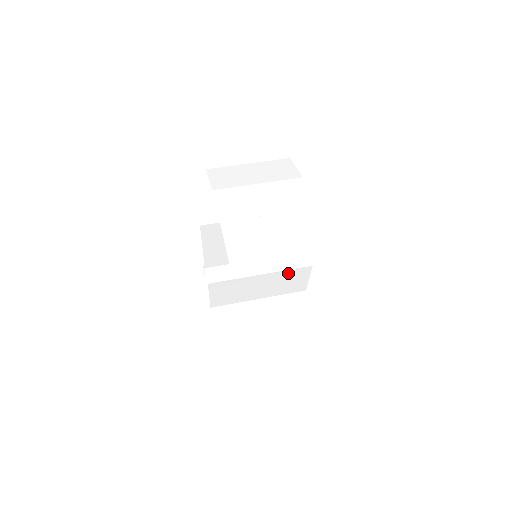
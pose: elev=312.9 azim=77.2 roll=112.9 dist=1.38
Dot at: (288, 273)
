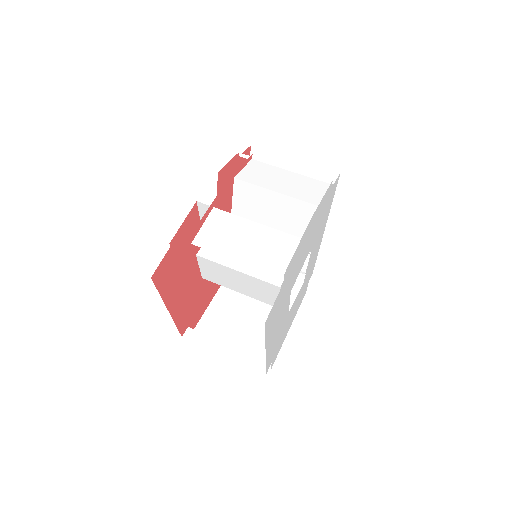
Dot at: (268, 285)
